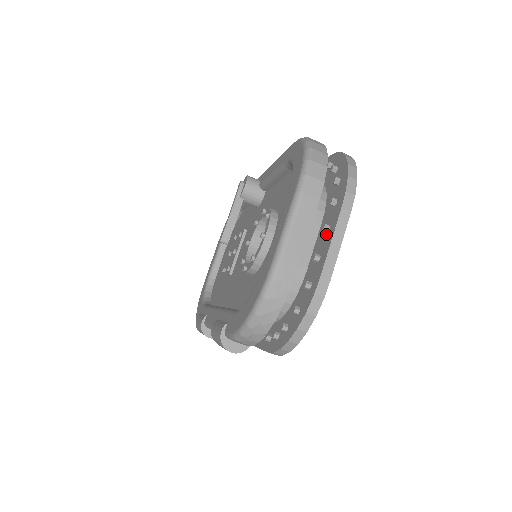
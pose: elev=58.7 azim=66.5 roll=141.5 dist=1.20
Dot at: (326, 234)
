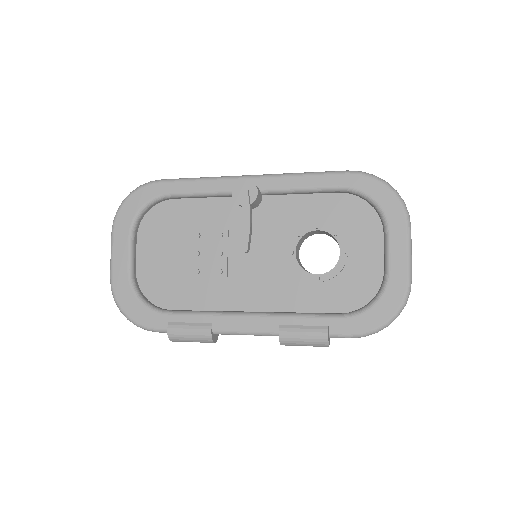
Dot at: occluded
